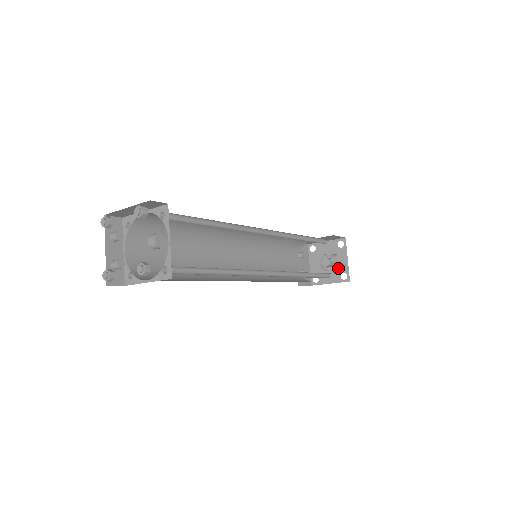
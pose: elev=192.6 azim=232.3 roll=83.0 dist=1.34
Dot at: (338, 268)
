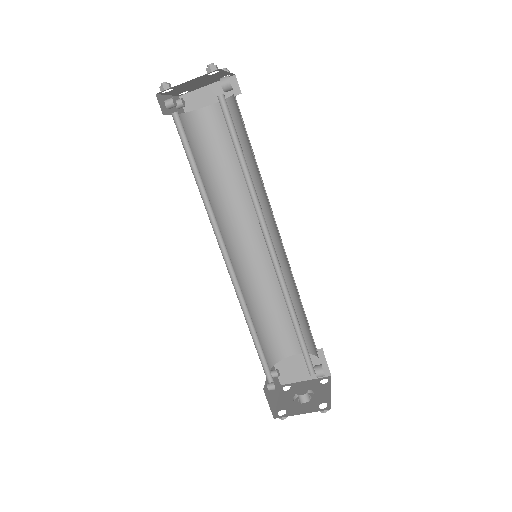
Dot at: (316, 399)
